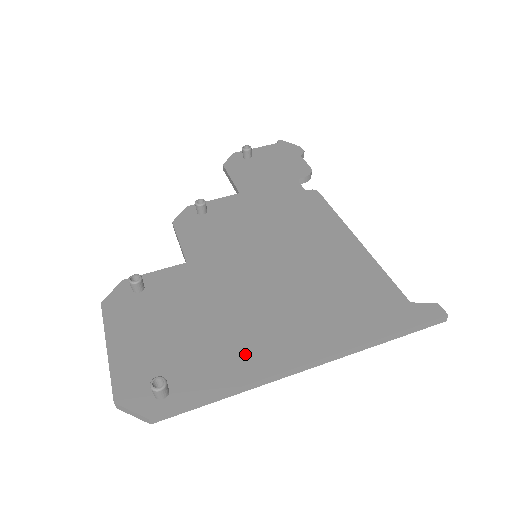
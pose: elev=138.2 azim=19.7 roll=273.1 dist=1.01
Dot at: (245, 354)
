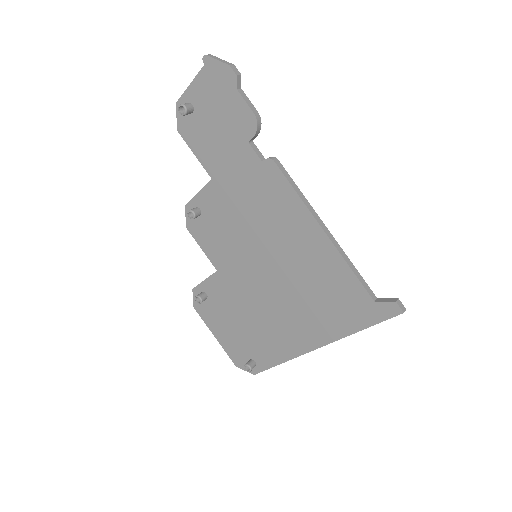
Dot at: (281, 342)
